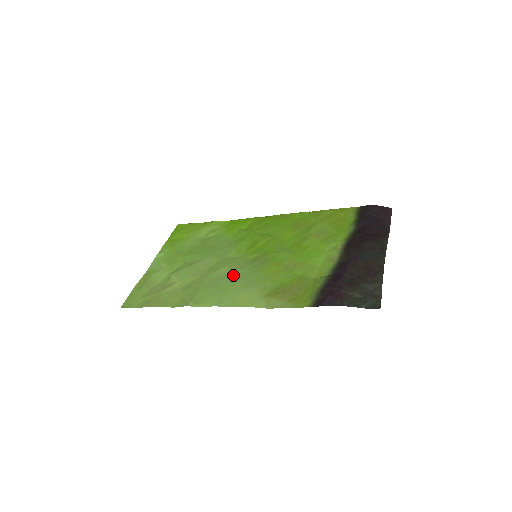
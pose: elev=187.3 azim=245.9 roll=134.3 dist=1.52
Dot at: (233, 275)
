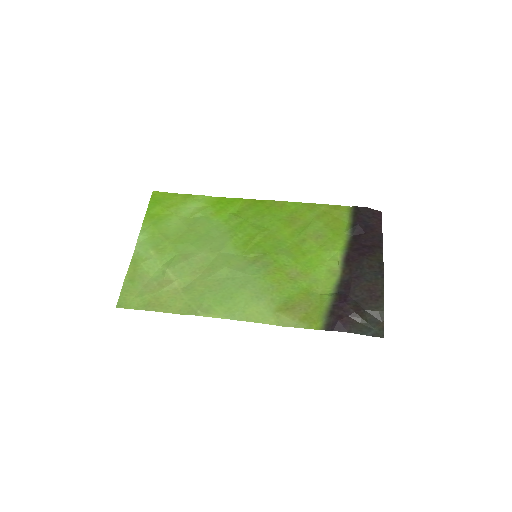
Dot at: (237, 279)
